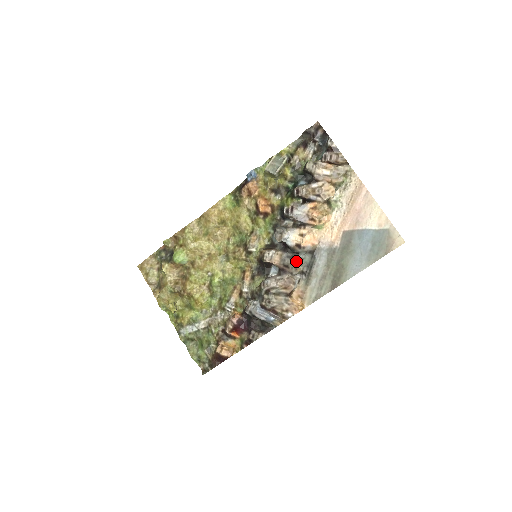
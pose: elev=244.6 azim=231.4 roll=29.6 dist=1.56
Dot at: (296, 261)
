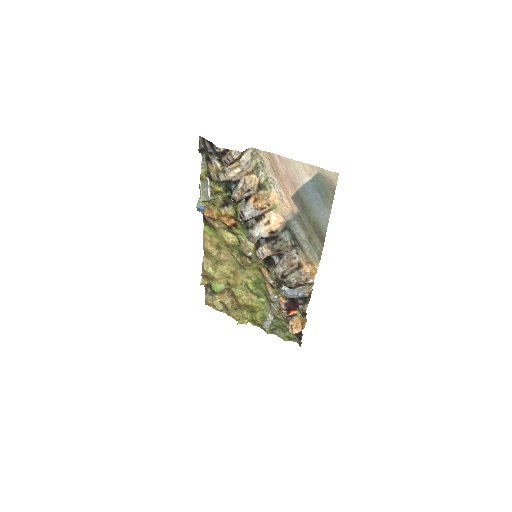
Dot at: (281, 242)
